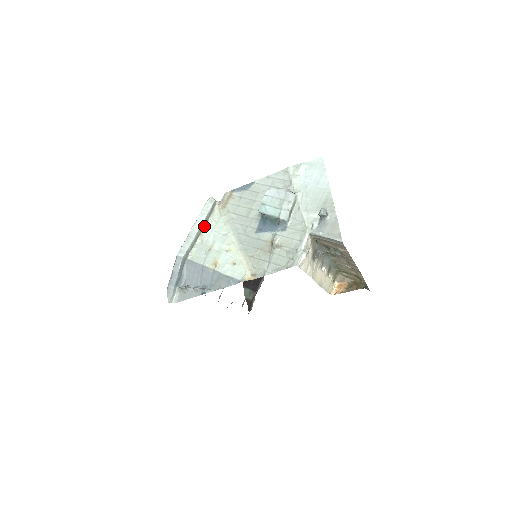
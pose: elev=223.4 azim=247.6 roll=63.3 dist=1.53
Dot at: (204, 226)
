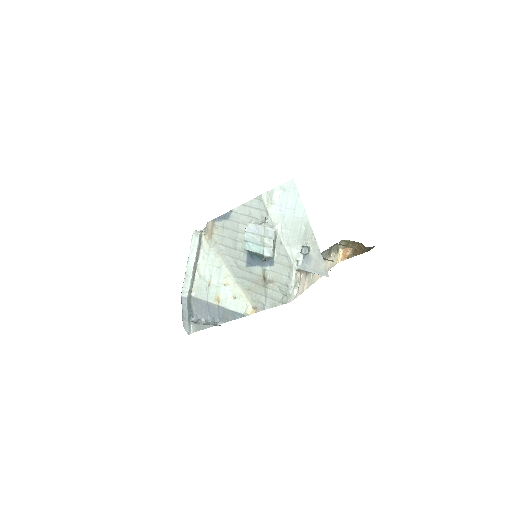
Dot at: (197, 261)
